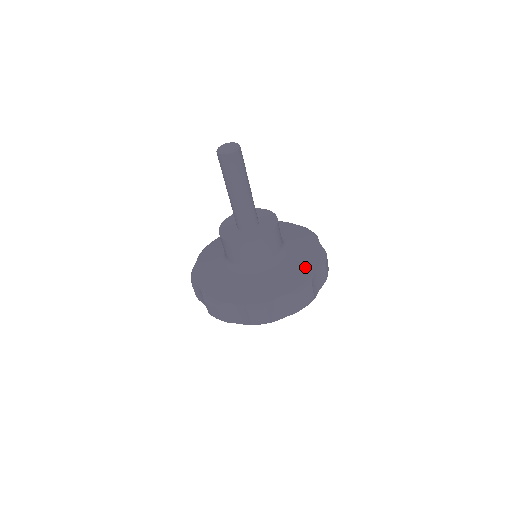
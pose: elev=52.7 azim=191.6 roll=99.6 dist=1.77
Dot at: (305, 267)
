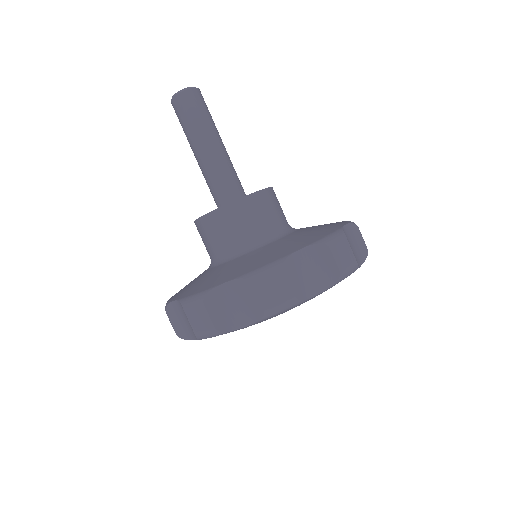
Dot at: occluded
